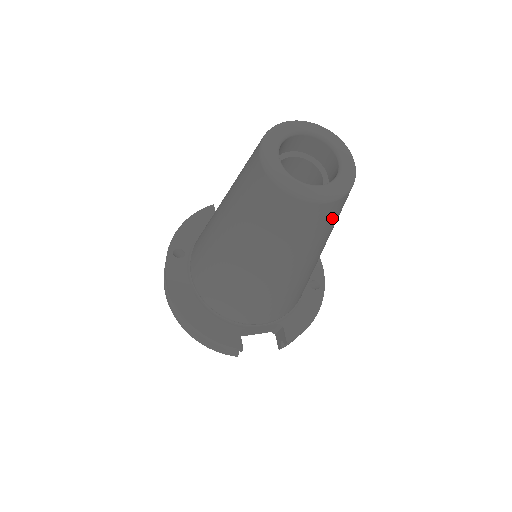
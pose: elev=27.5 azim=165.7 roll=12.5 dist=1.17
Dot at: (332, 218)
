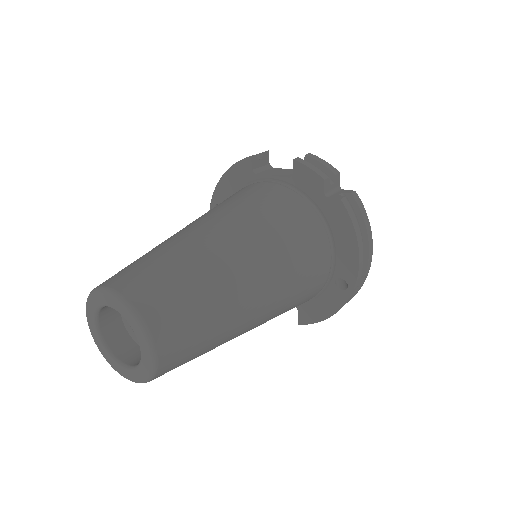
Dot at: occluded
